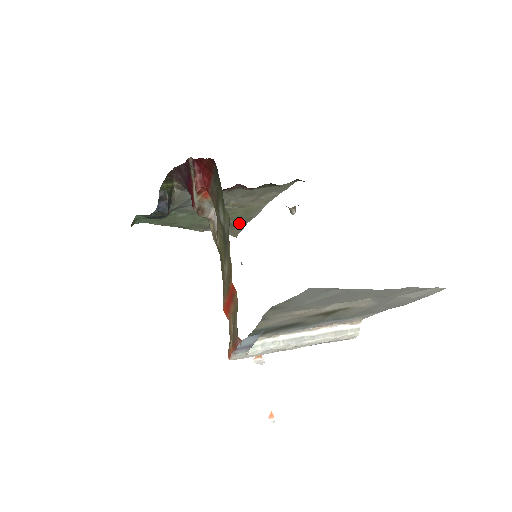
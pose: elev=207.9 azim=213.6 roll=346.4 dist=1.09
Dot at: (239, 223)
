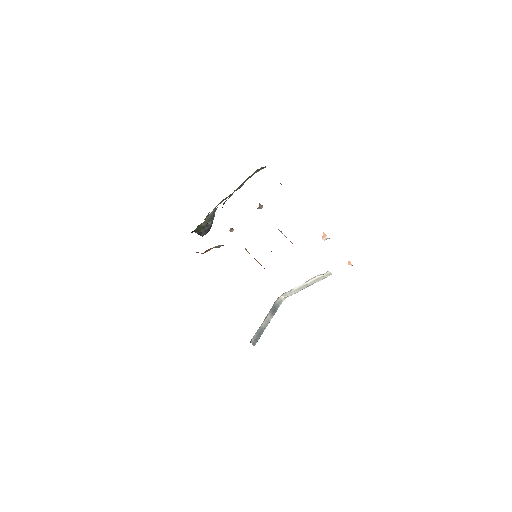
Dot at: occluded
